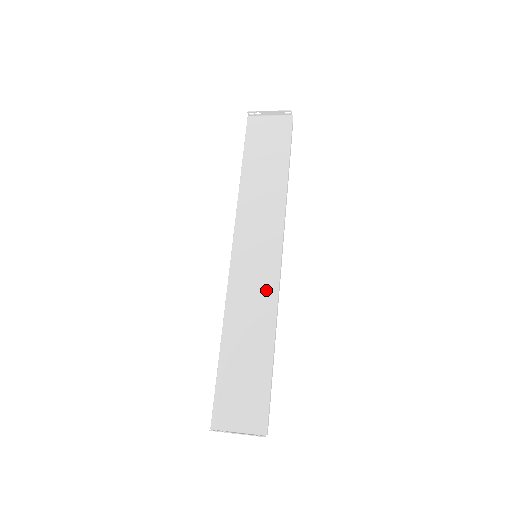
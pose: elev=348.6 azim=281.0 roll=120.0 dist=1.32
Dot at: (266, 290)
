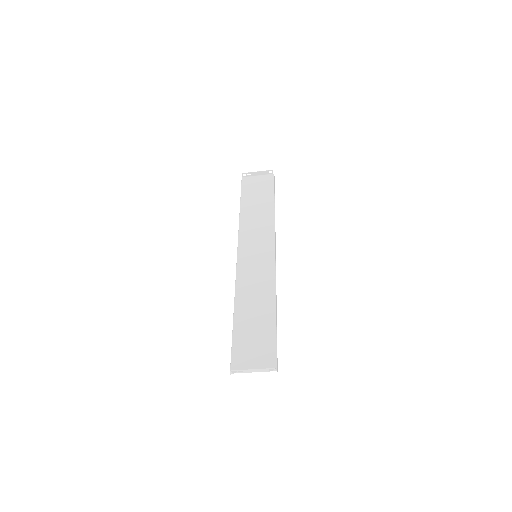
Dot at: (266, 275)
